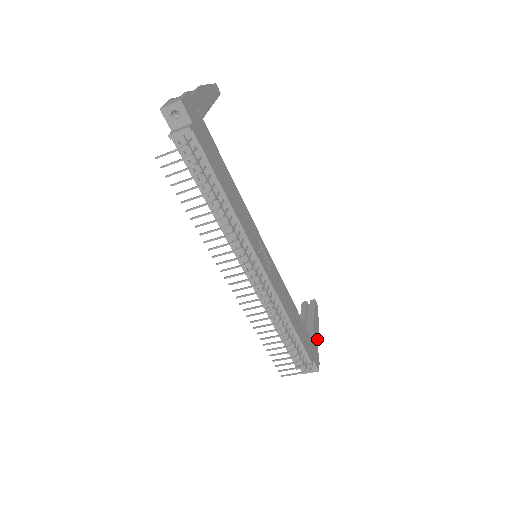
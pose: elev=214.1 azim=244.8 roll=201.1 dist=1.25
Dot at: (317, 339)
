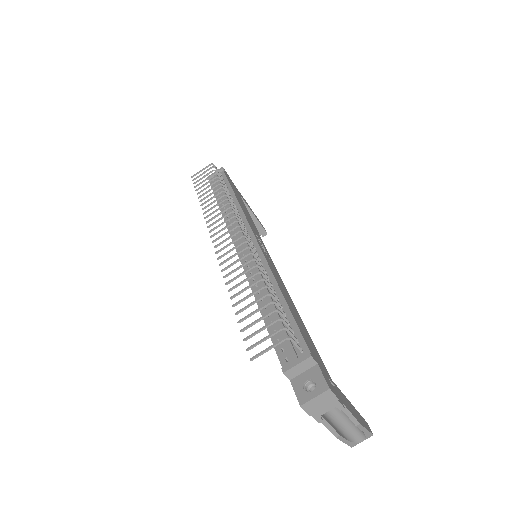
Dot at: (348, 408)
